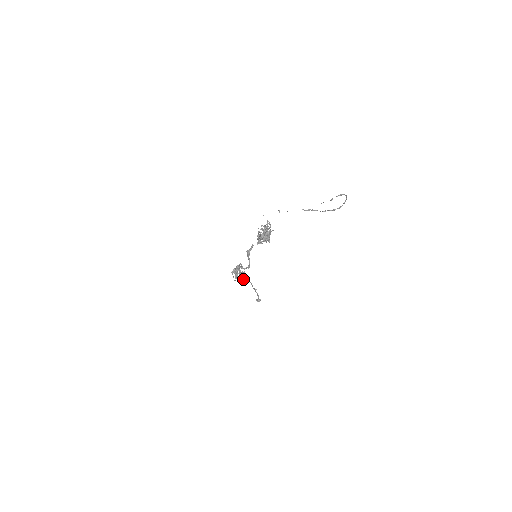
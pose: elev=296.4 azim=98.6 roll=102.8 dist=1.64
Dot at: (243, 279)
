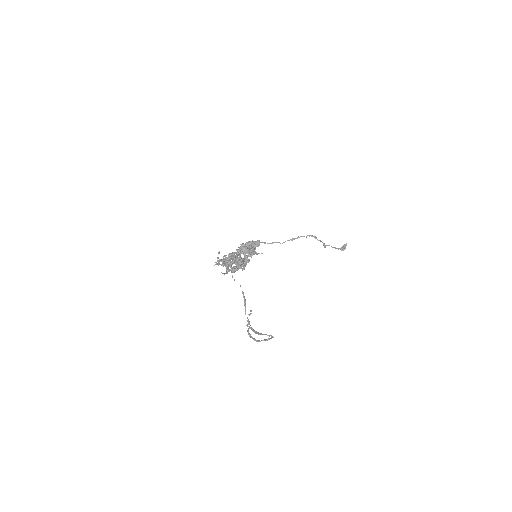
Dot at: (294, 238)
